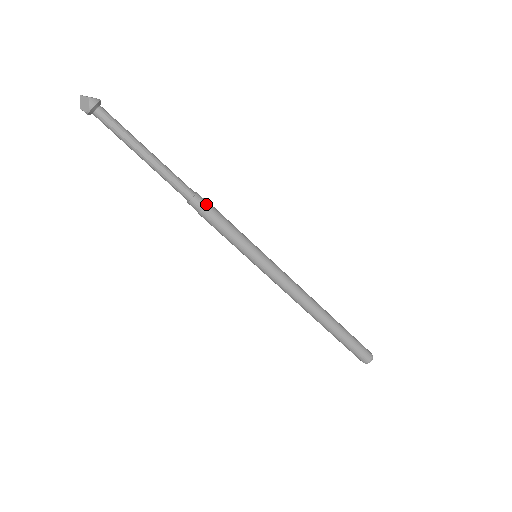
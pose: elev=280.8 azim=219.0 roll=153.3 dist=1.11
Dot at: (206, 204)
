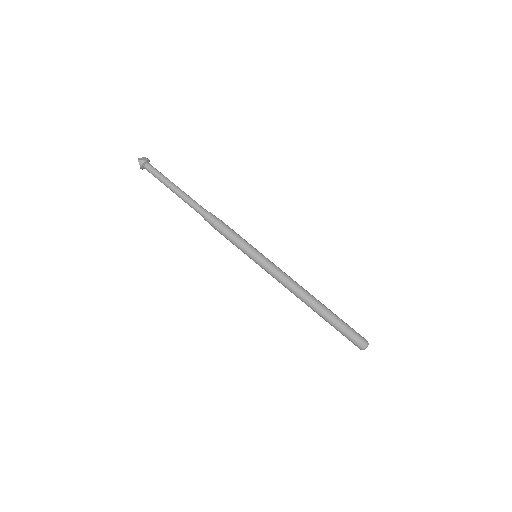
Dot at: (214, 221)
